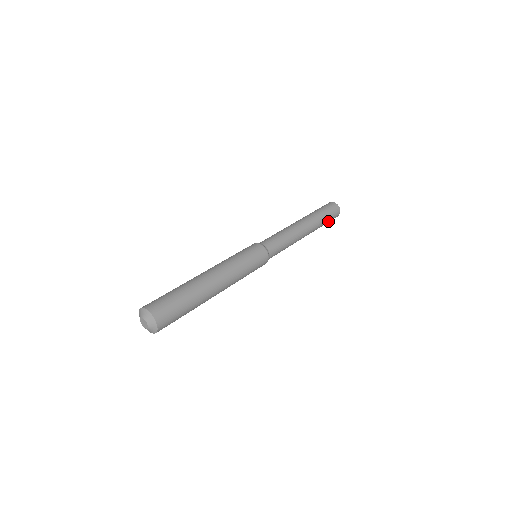
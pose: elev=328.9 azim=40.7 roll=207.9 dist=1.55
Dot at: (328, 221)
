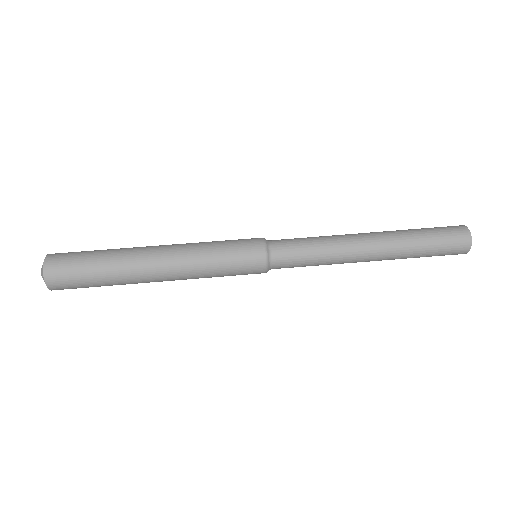
Dot at: occluded
